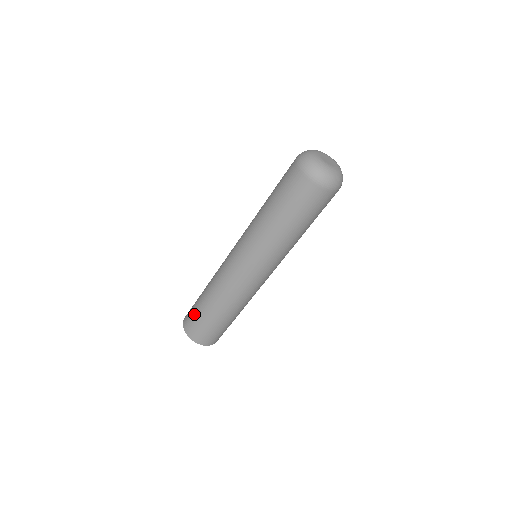
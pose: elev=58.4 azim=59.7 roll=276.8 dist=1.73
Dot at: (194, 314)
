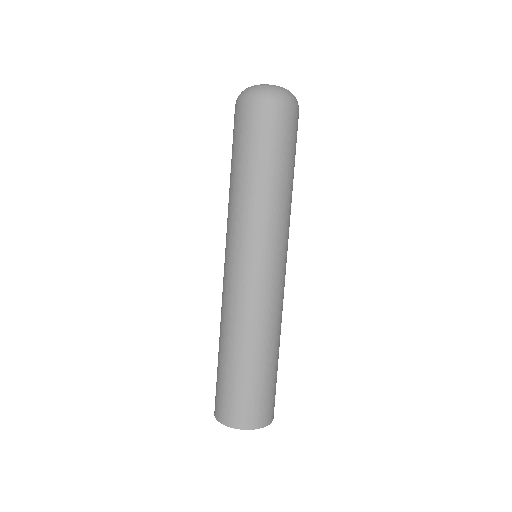
Dot at: (219, 385)
